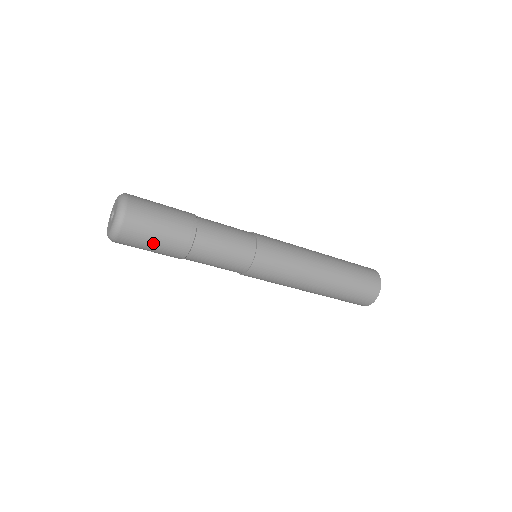
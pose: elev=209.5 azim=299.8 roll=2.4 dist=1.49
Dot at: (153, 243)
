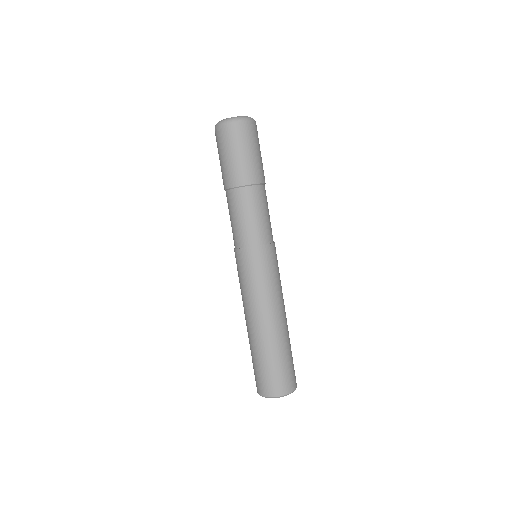
Dot at: (228, 155)
